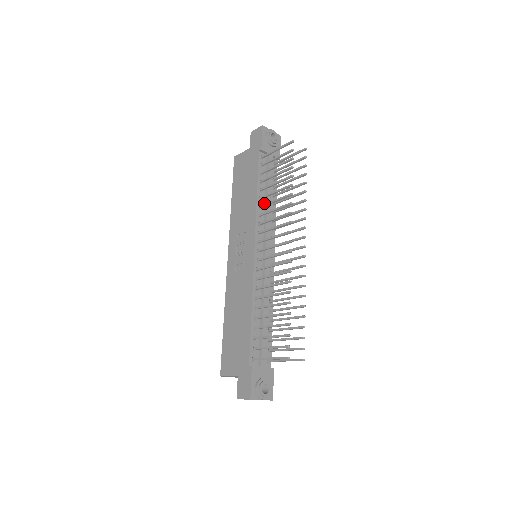
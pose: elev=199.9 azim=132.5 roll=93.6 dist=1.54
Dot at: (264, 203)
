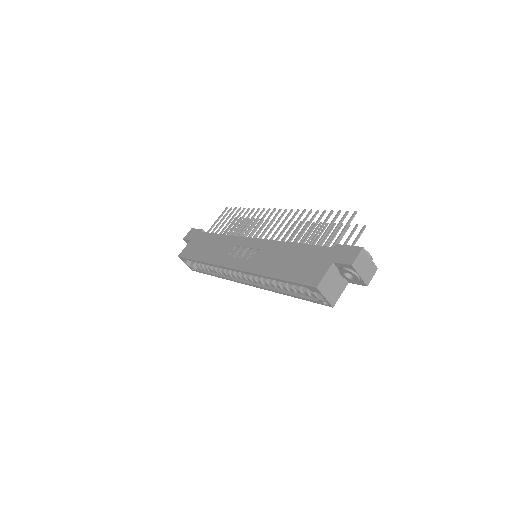
Dot at: occluded
